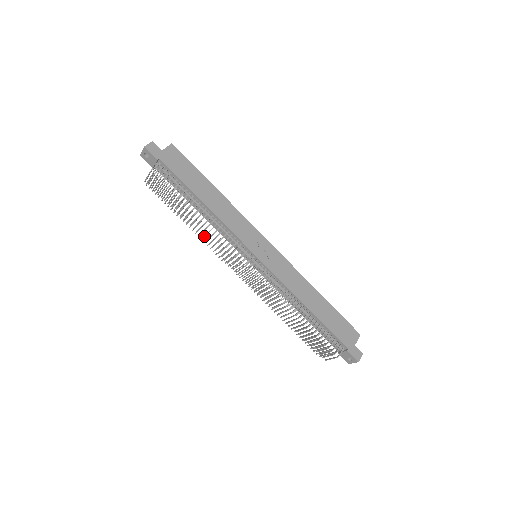
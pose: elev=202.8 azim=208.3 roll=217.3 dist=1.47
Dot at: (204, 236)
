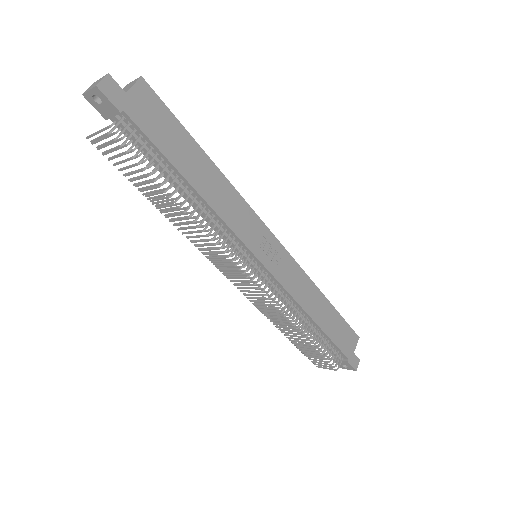
Dot at: (187, 232)
